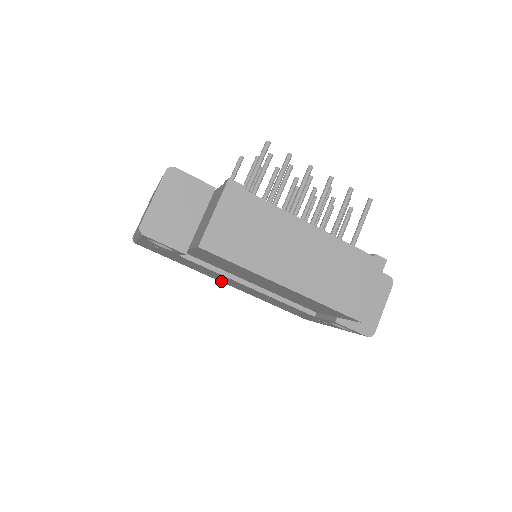
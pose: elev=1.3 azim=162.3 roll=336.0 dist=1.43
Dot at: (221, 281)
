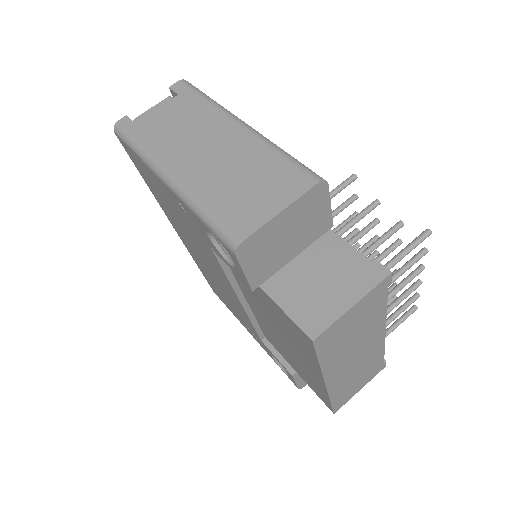
Dot at: (177, 230)
